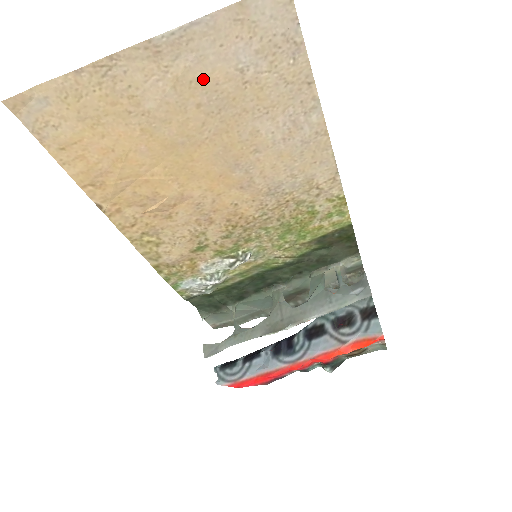
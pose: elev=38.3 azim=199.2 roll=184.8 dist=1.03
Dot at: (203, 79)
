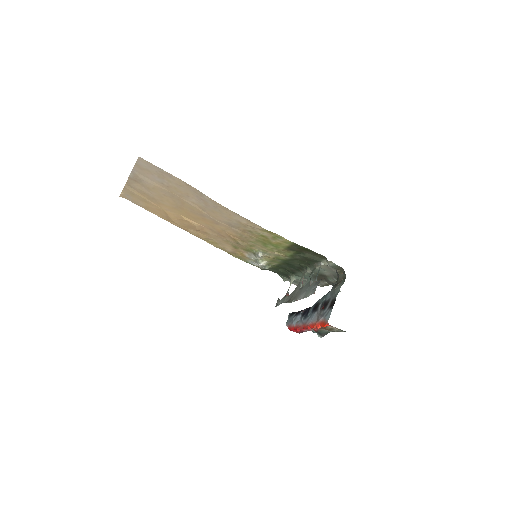
Dot at: (155, 187)
